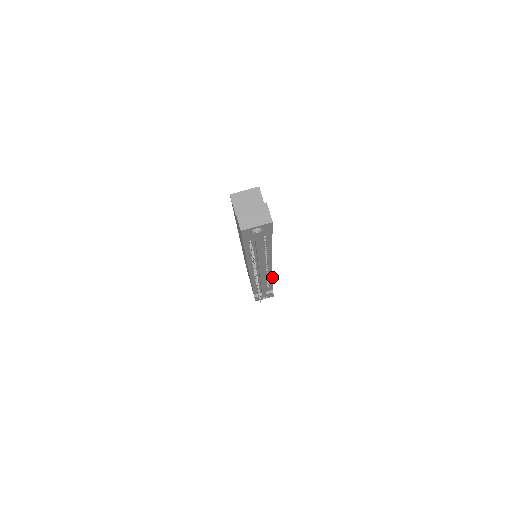
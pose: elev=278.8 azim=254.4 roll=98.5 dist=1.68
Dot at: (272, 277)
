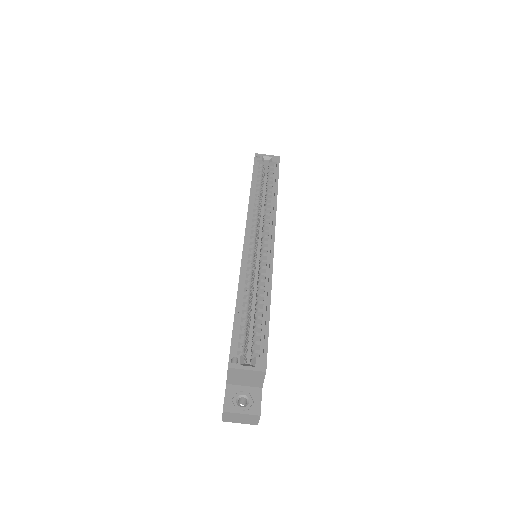
Dot at: occluded
